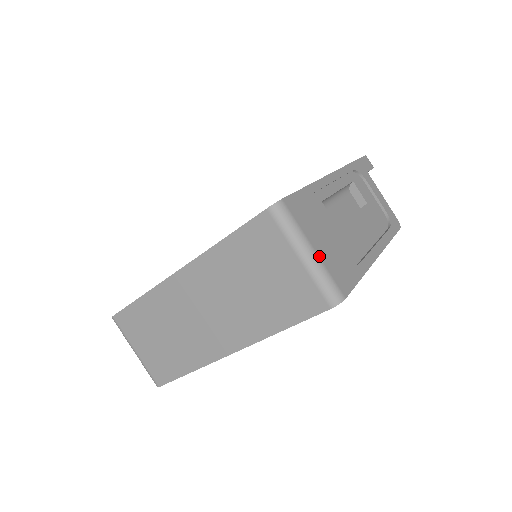
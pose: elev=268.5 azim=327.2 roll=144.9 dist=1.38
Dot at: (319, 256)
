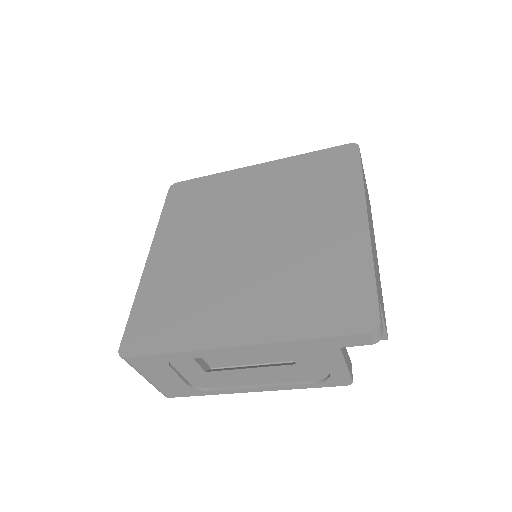
Dot at: (152, 382)
